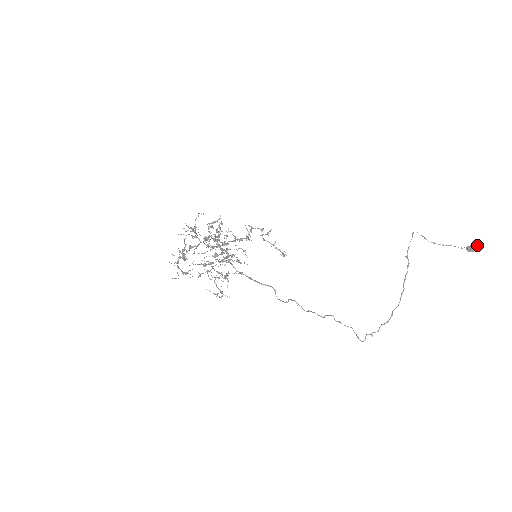
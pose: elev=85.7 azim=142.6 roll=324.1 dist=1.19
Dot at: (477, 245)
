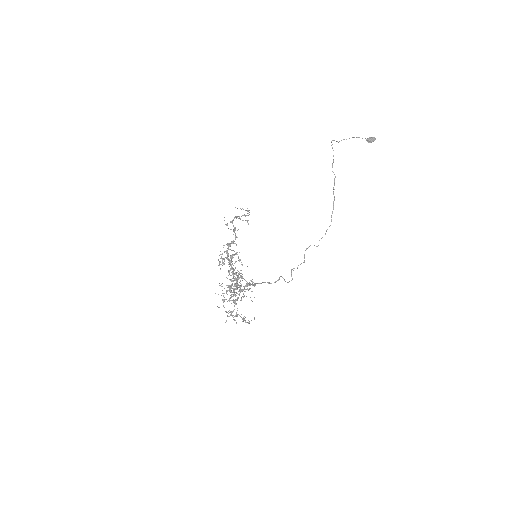
Dot at: (375, 138)
